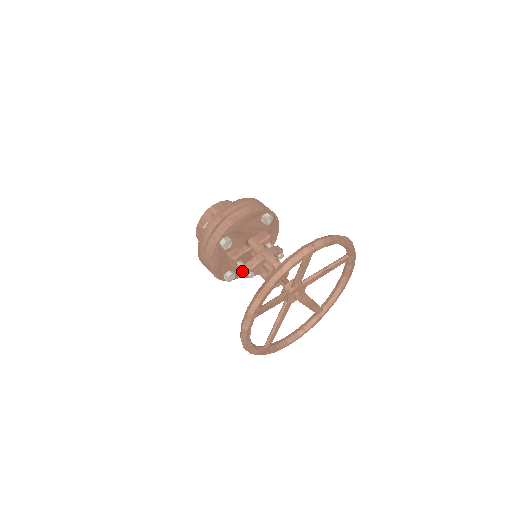
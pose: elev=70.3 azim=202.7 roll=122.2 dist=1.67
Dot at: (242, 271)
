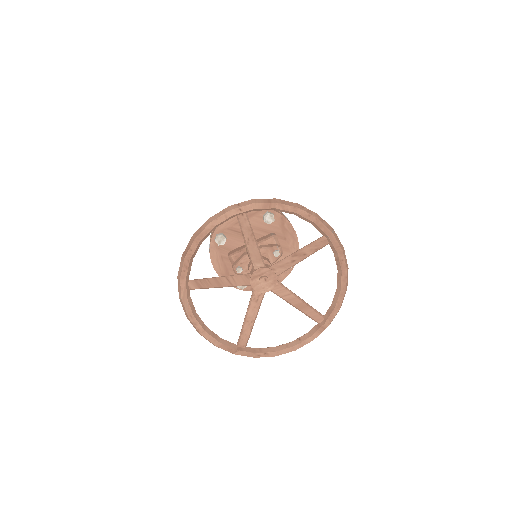
Dot at: (232, 266)
